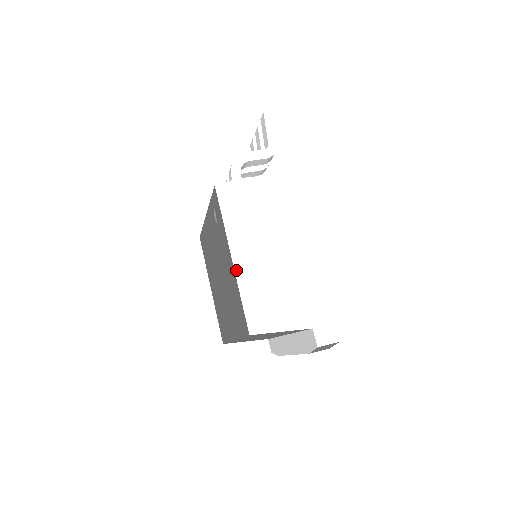
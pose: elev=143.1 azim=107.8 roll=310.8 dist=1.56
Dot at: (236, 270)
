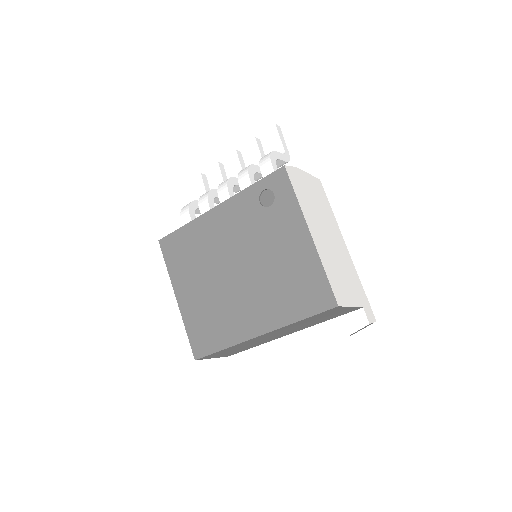
Dot at: (316, 245)
